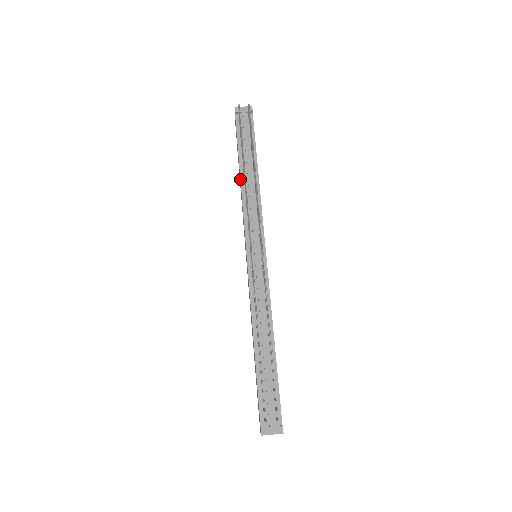
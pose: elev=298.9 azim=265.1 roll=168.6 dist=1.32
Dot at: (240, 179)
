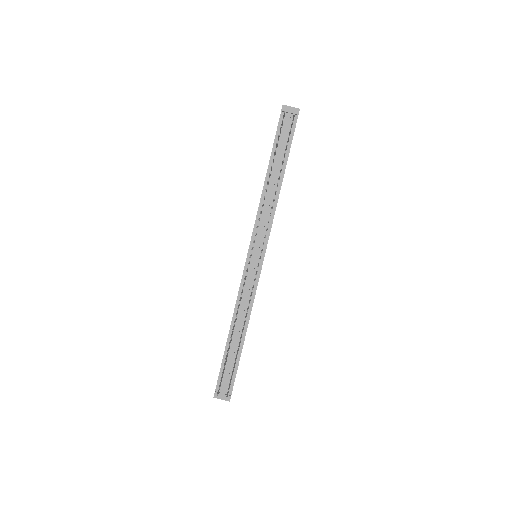
Dot at: (264, 183)
